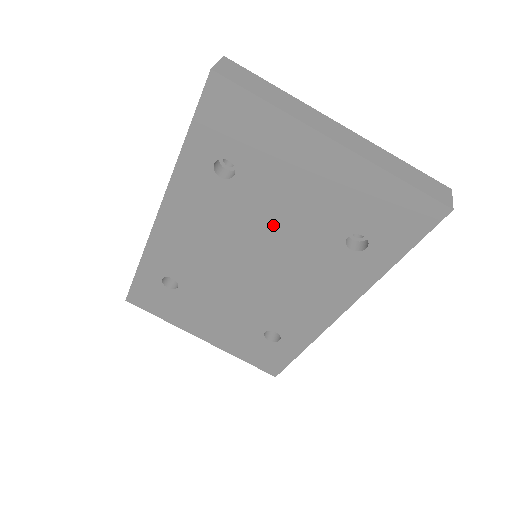
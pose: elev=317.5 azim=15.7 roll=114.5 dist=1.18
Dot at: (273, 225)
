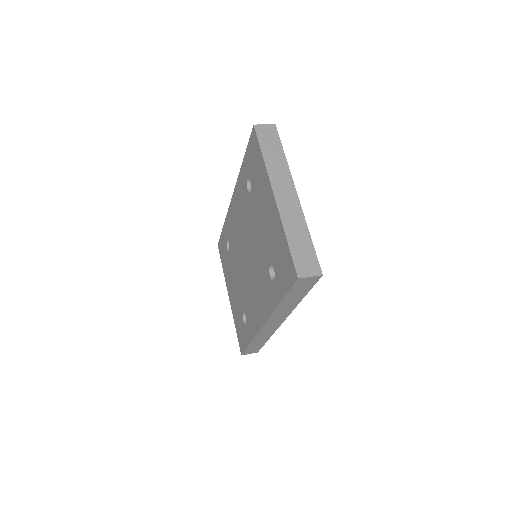
Dot at: (254, 234)
